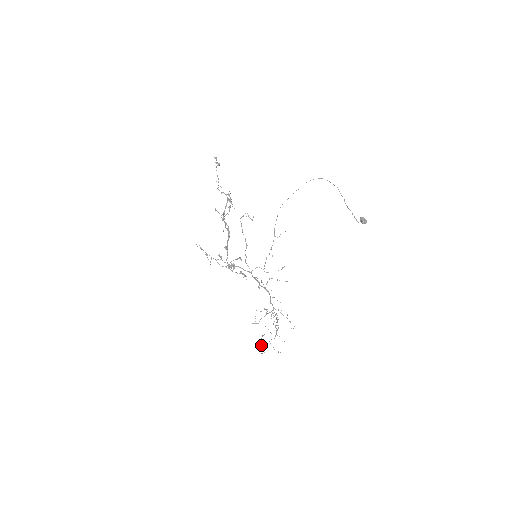
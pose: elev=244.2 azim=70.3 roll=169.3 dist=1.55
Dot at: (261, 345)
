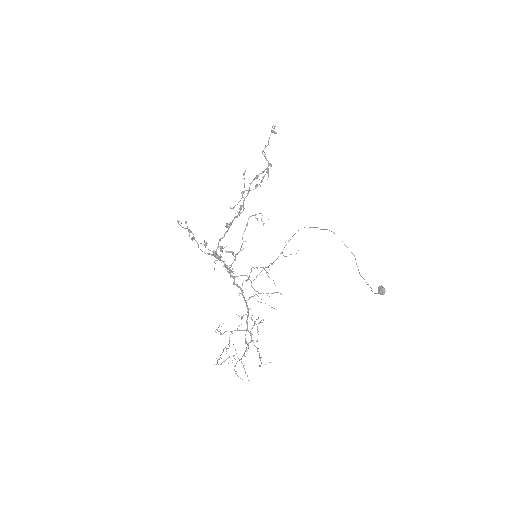
Dot at: (220, 357)
